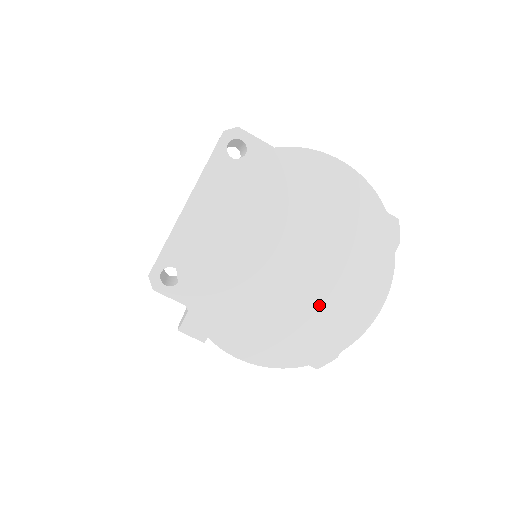
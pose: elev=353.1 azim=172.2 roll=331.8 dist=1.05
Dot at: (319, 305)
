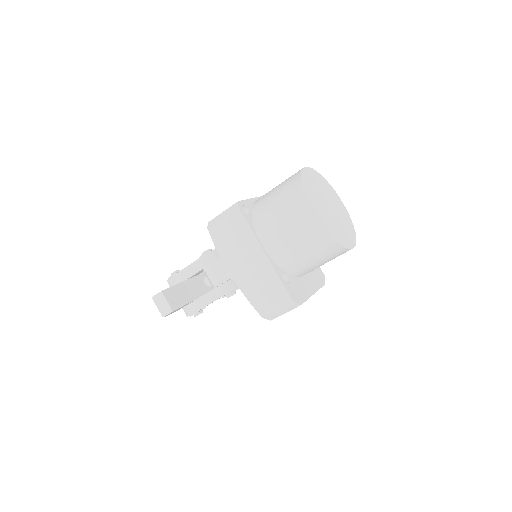
Dot at: (337, 227)
